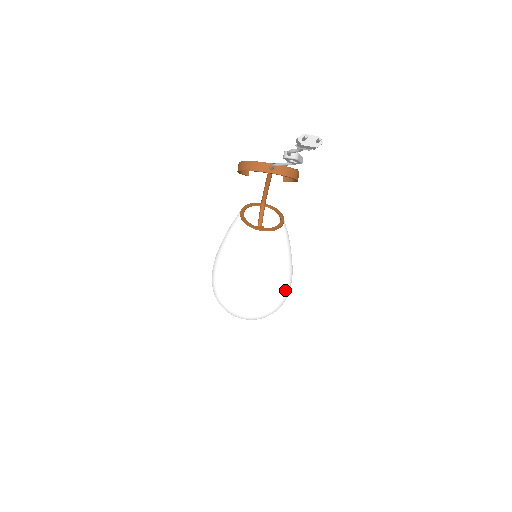
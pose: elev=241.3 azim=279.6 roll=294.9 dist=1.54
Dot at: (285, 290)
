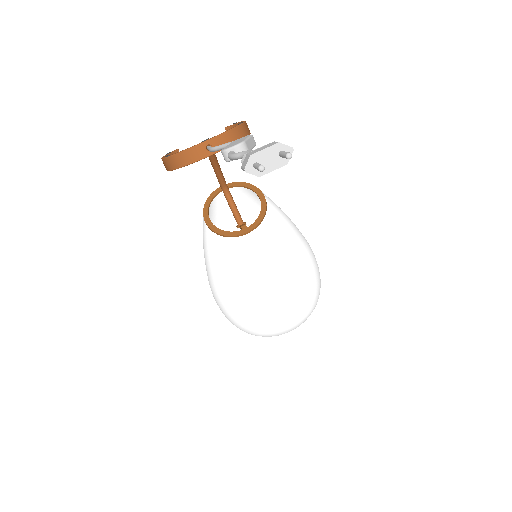
Dot at: (315, 277)
